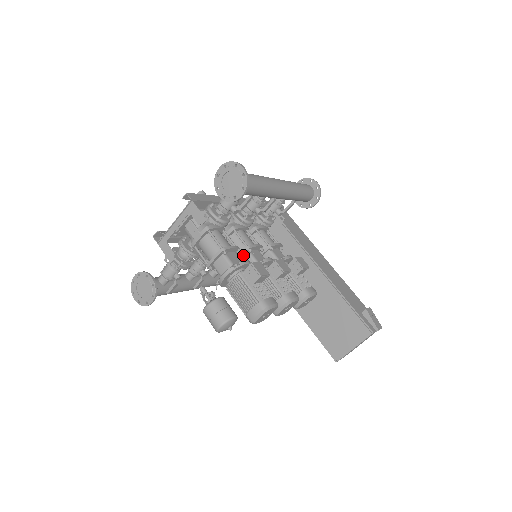
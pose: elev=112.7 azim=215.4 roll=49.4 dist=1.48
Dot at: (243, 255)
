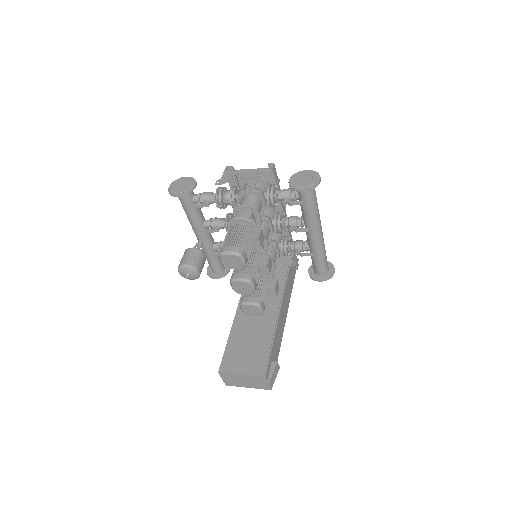
Dot at: occluded
